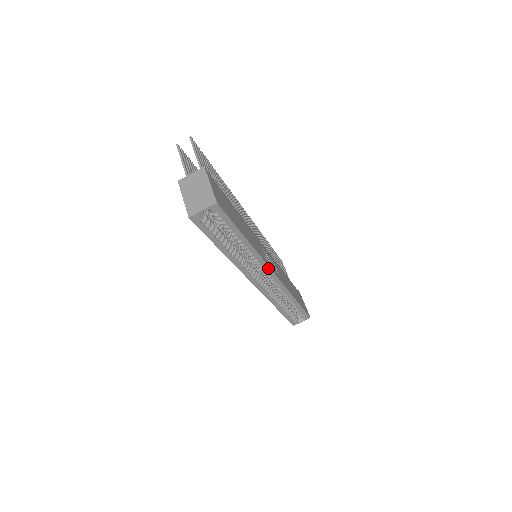
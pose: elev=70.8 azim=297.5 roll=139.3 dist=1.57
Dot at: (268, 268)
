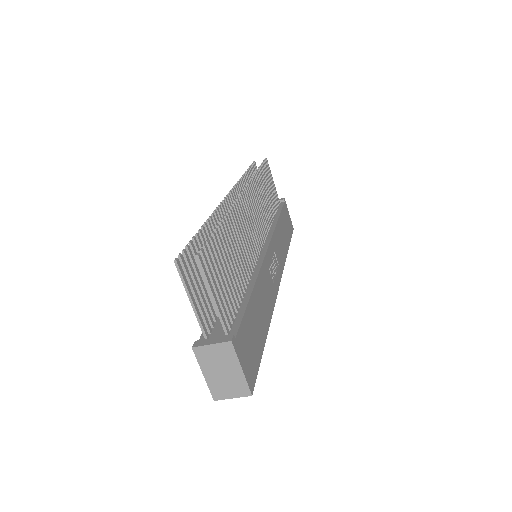
Dot at: (275, 296)
